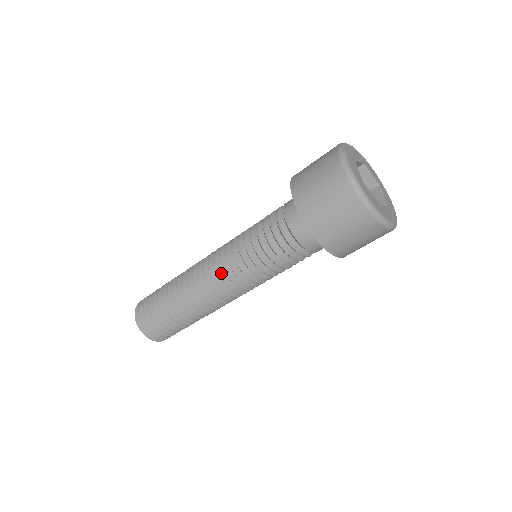
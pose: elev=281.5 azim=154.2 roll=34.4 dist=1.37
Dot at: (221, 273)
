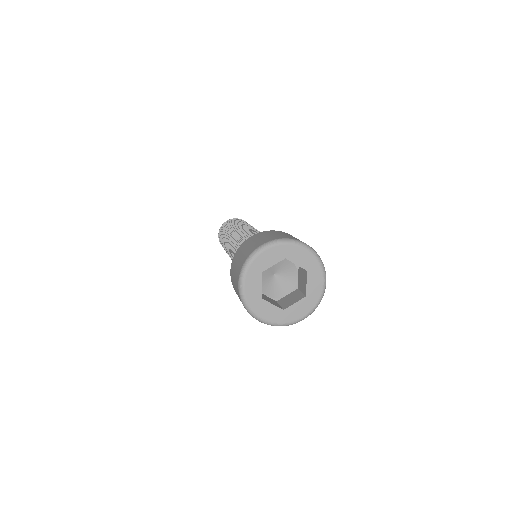
Dot at: occluded
